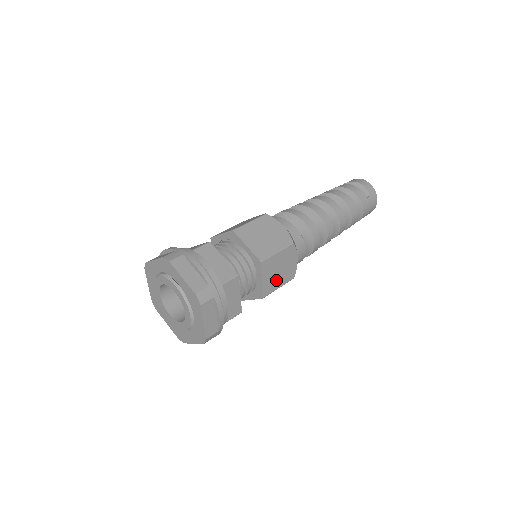
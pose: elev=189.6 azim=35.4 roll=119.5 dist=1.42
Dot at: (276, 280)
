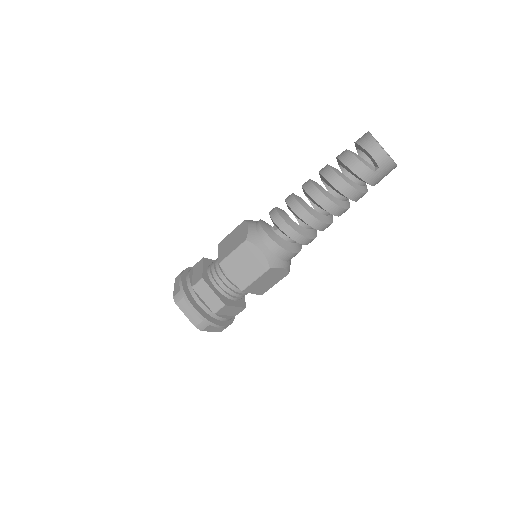
Dot at: (268, 285)
